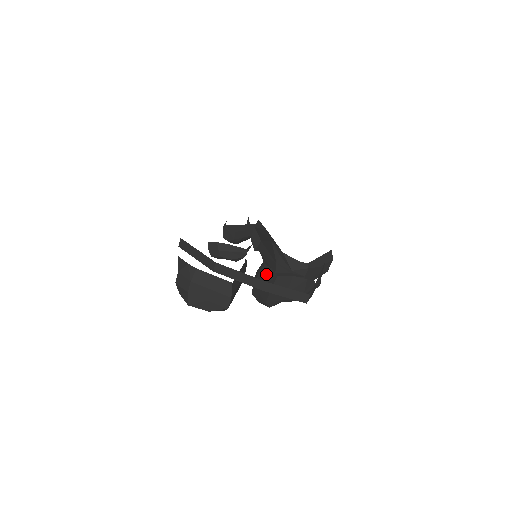
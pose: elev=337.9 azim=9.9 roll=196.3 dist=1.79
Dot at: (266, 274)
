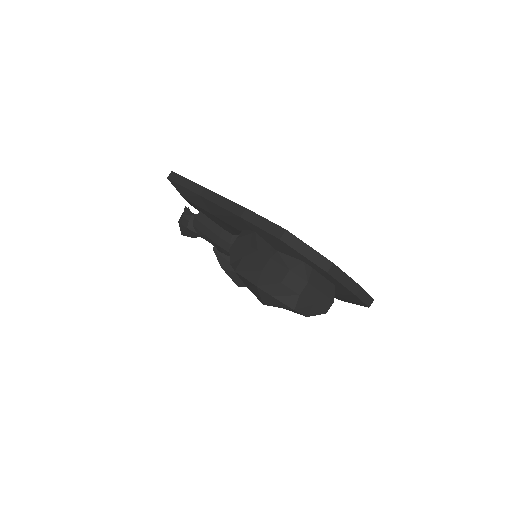
Dot at: occluded
